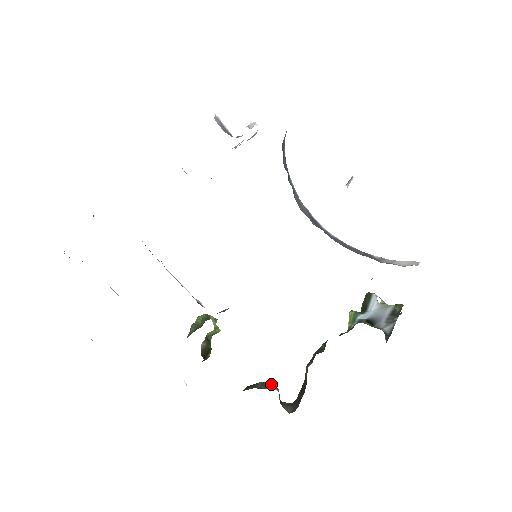
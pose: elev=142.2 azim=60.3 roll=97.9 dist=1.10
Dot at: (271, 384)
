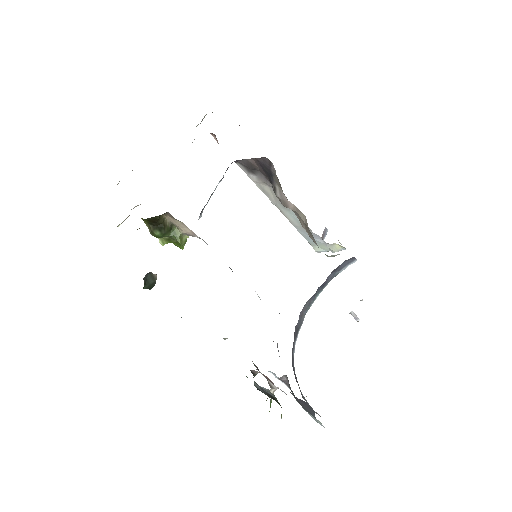
Dot at: occluded
